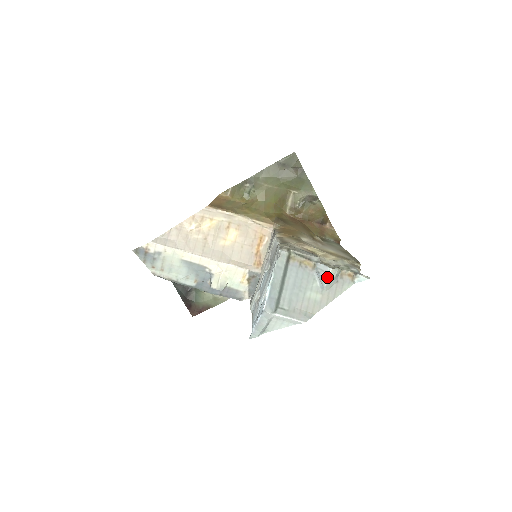
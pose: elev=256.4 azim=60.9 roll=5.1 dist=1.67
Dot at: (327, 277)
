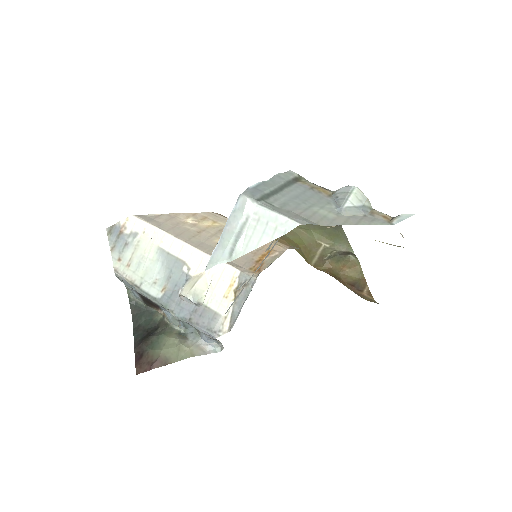
Dot at: (349, 197)
